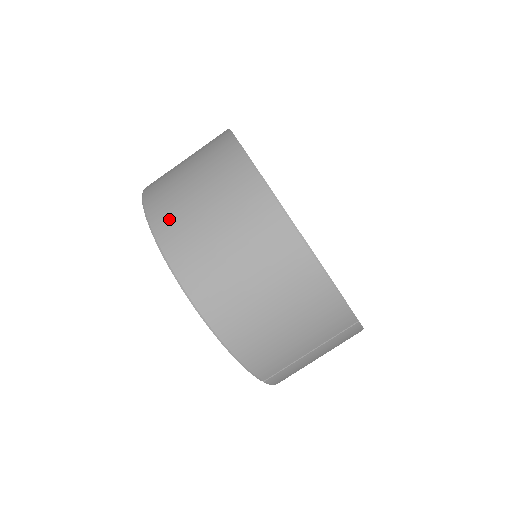
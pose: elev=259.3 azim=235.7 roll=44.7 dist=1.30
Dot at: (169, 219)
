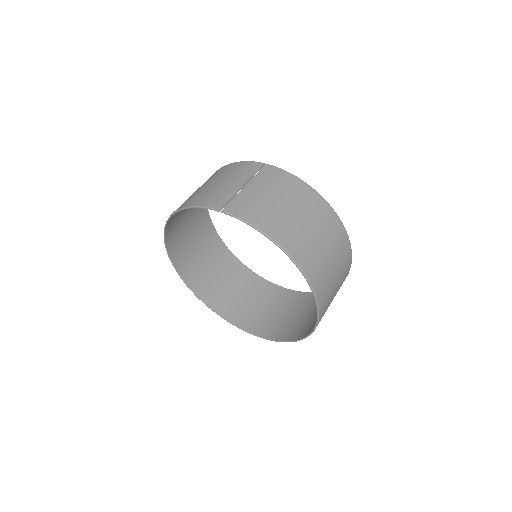
Dot at: (174, 242)
